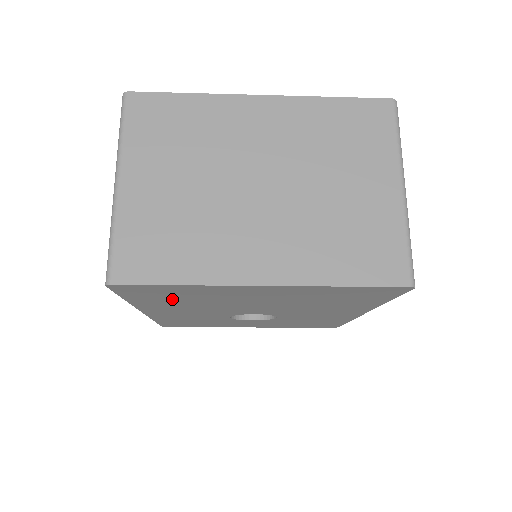
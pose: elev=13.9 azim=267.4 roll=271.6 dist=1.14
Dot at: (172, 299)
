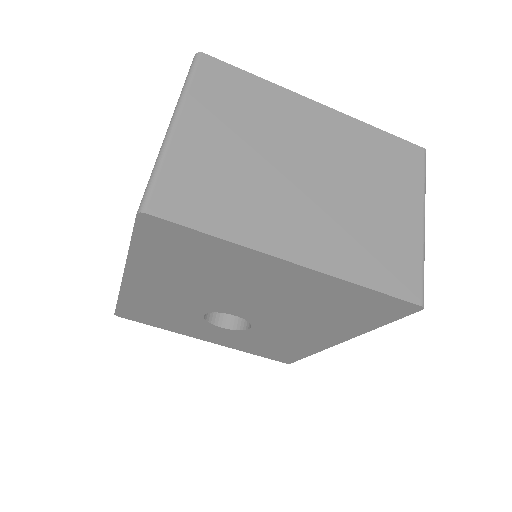
Dot at: (180, 262)
